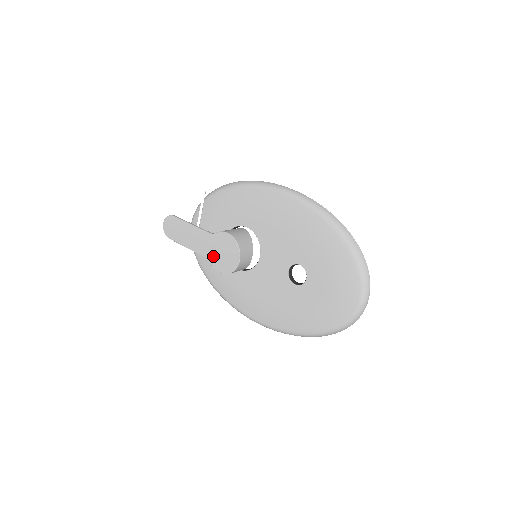
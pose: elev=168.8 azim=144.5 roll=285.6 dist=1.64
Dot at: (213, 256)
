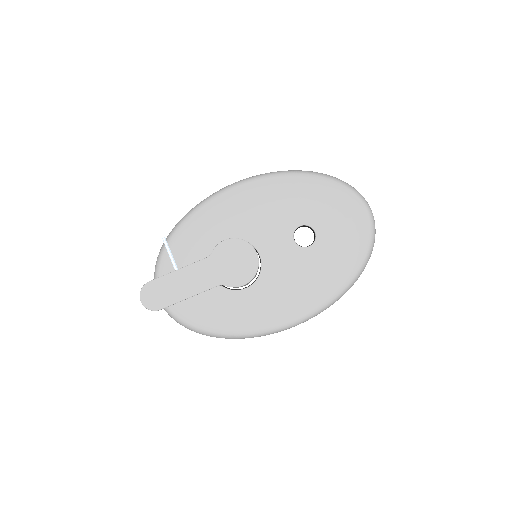
Dot at: (226, 276)
